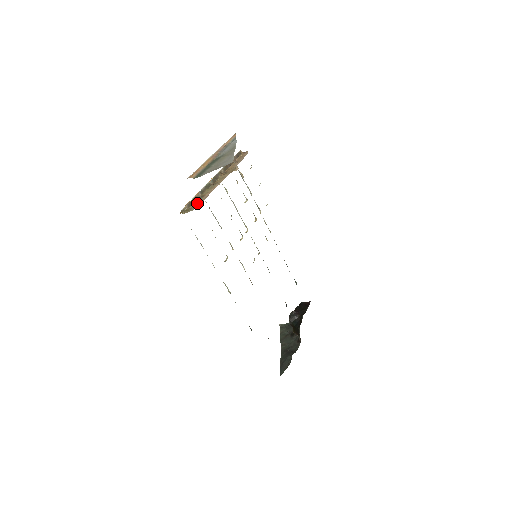
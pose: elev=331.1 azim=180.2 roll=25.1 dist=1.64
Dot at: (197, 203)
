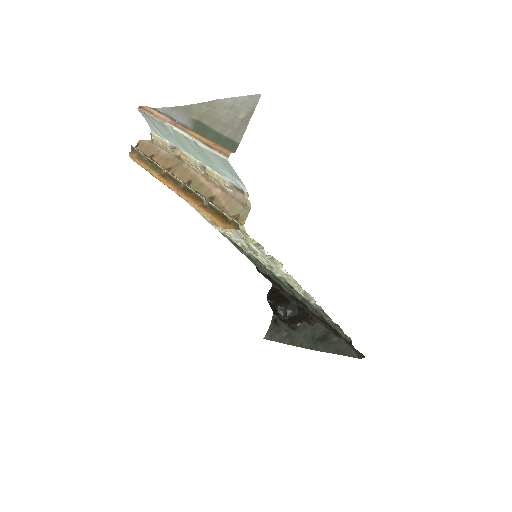
Dot at: (229, 205)
